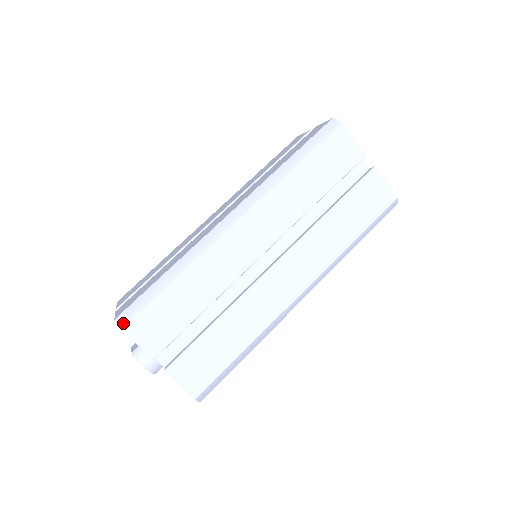
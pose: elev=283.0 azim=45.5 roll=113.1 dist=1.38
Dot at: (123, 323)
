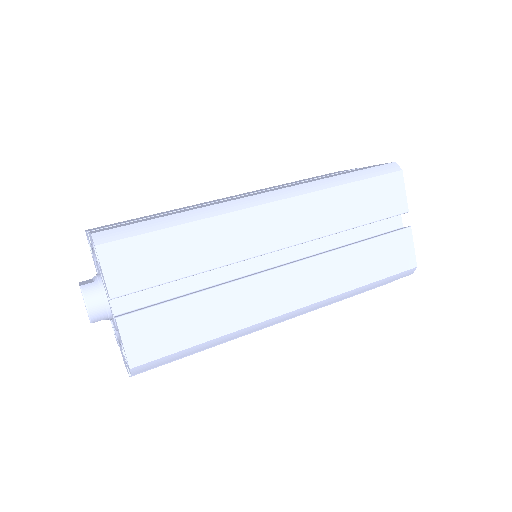
Dot at: (100, 241)
